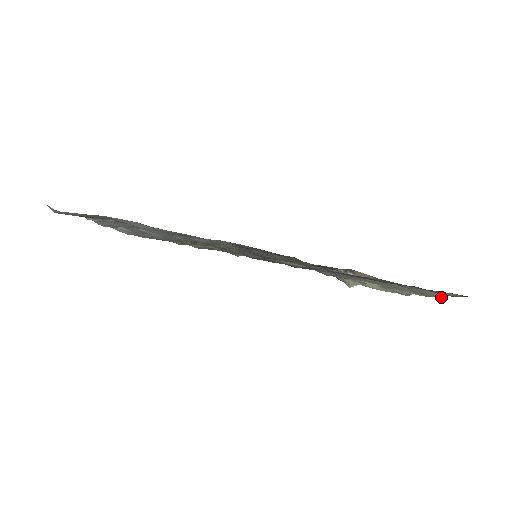
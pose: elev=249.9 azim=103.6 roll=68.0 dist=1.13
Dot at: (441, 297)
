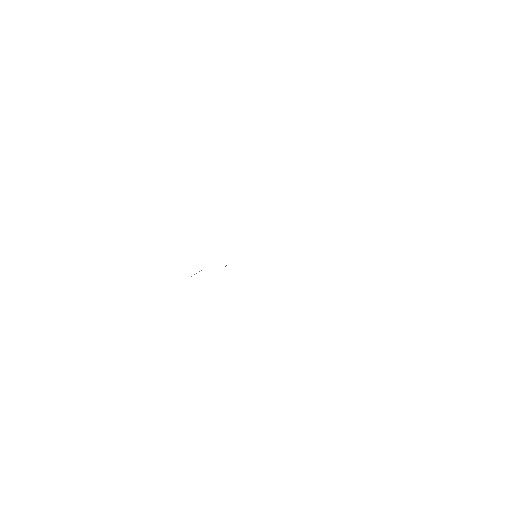
Dot at: occluded
